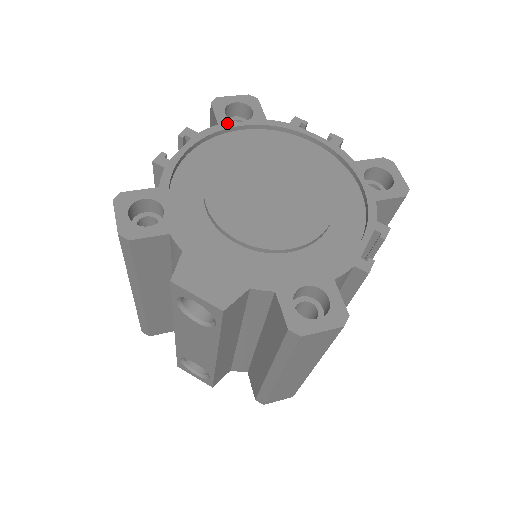
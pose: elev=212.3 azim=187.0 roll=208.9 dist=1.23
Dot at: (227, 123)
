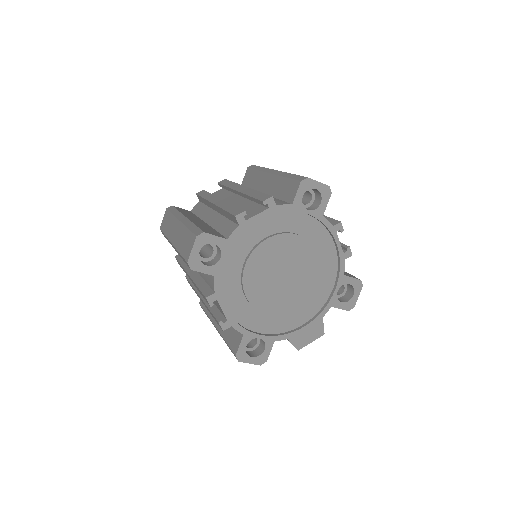
Dot at: (216, 269)
